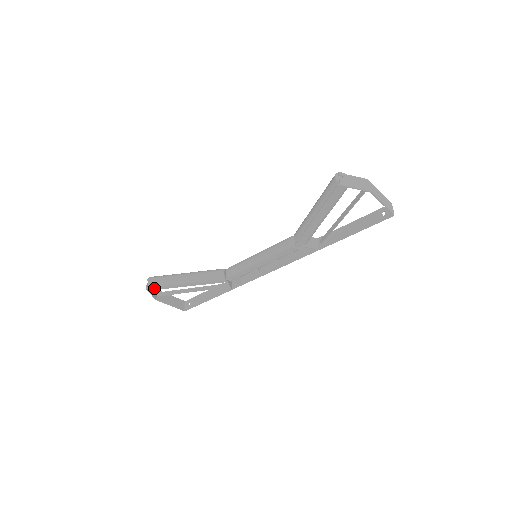
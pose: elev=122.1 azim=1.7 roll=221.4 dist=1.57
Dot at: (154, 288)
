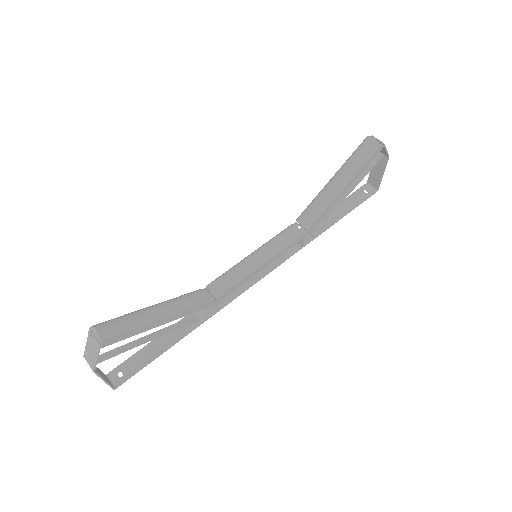
Dot at: (112, 340)
